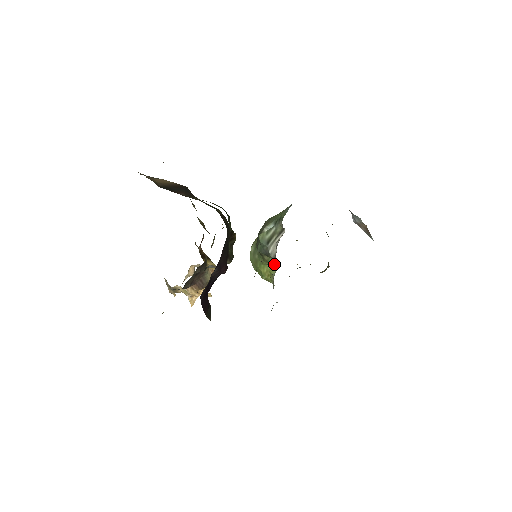
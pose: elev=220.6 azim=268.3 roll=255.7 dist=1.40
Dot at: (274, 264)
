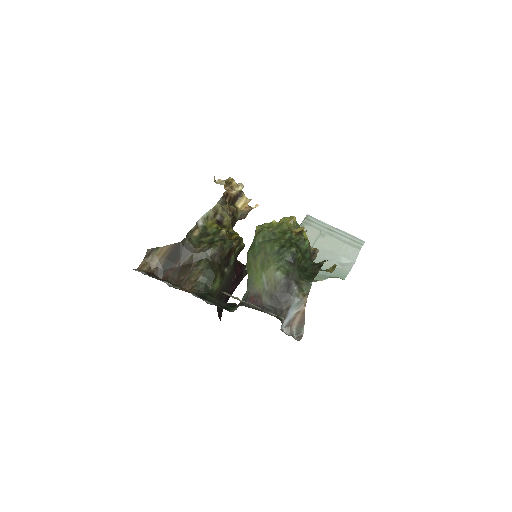
Dot at: occluded
